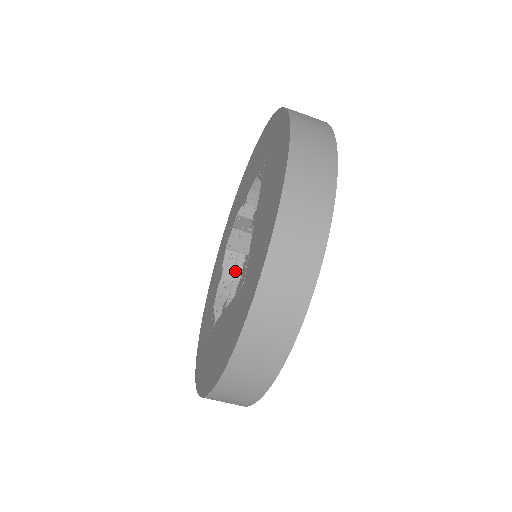
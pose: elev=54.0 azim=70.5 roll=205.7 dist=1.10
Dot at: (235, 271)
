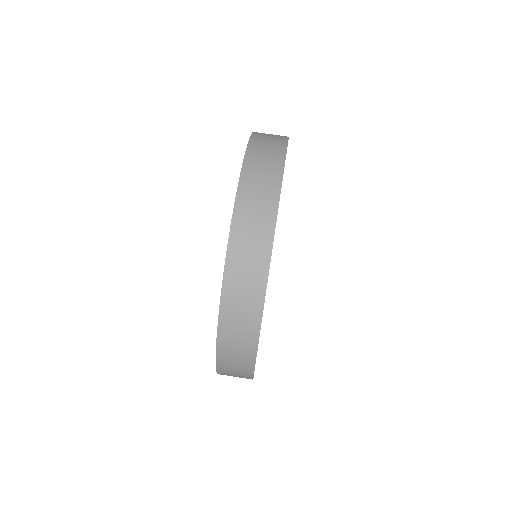
Dot at: occluded
